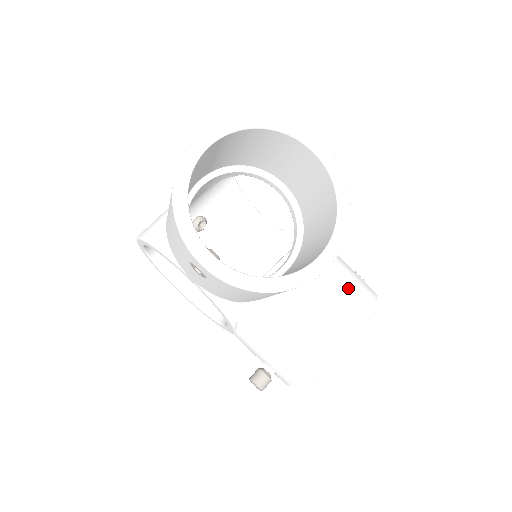
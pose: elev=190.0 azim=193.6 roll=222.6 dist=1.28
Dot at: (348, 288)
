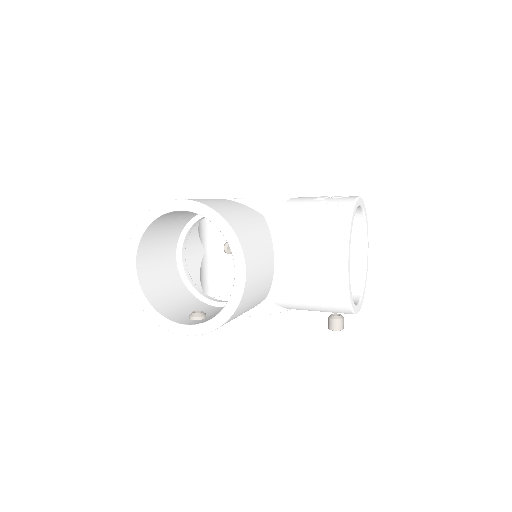
Dot at: (316, 232)
